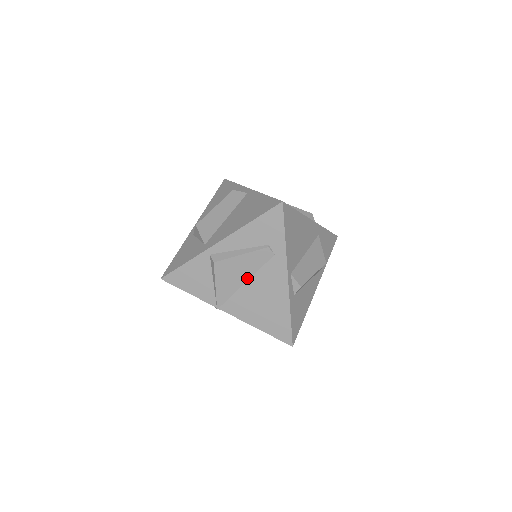
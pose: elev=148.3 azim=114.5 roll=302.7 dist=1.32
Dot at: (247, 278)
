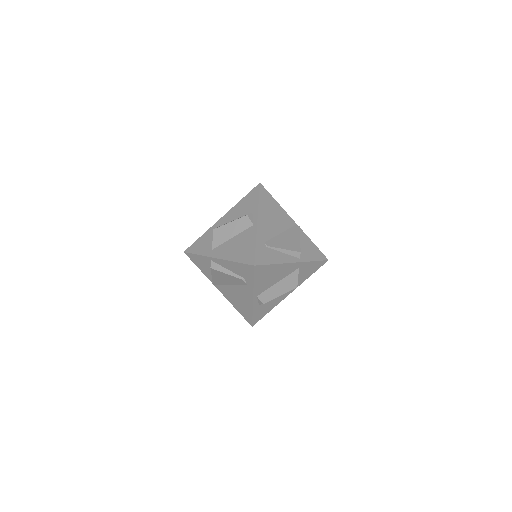
Dot at: (230, 284)
